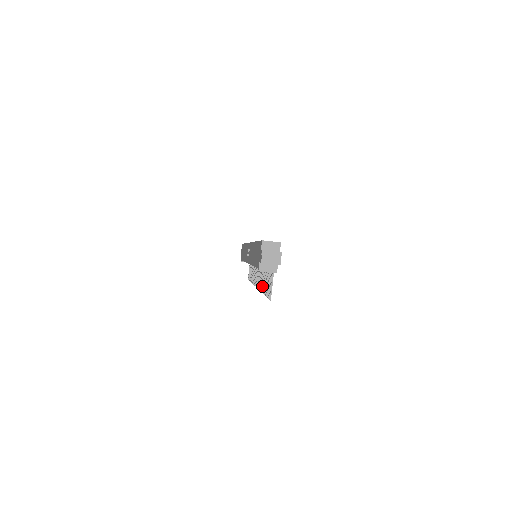
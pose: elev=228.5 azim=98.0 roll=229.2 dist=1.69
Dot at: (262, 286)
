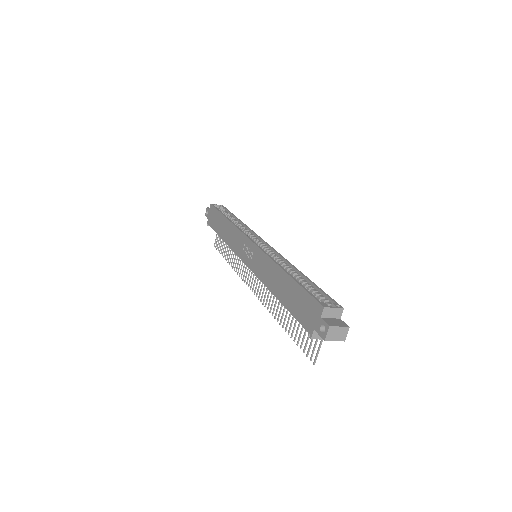
Dot at: (278, 315)
